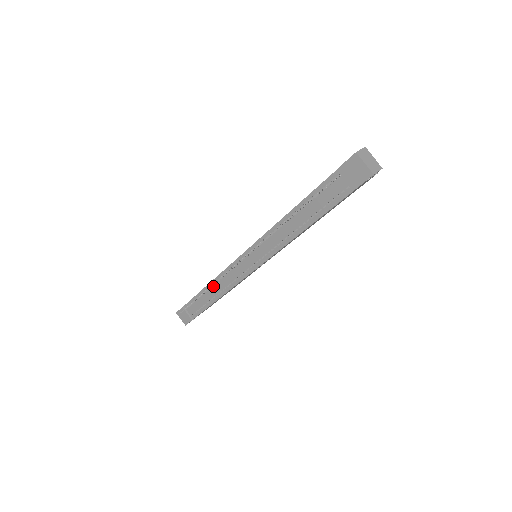
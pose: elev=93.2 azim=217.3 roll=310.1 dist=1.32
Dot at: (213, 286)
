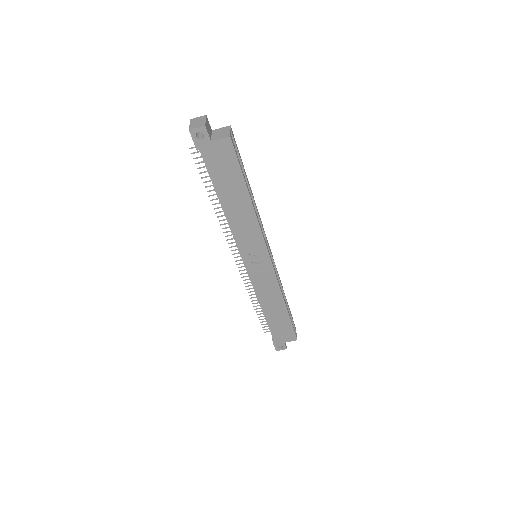
Dot at: occluded
